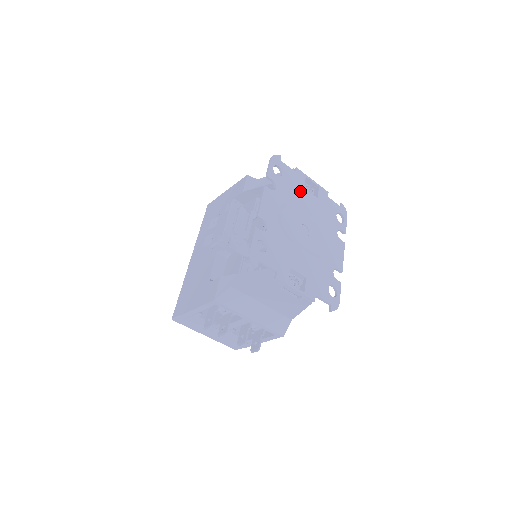
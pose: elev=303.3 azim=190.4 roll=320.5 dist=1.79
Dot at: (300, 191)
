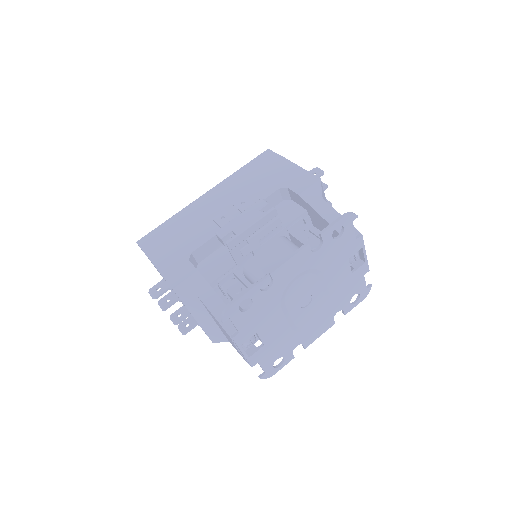
Dot at: (341, 261)
